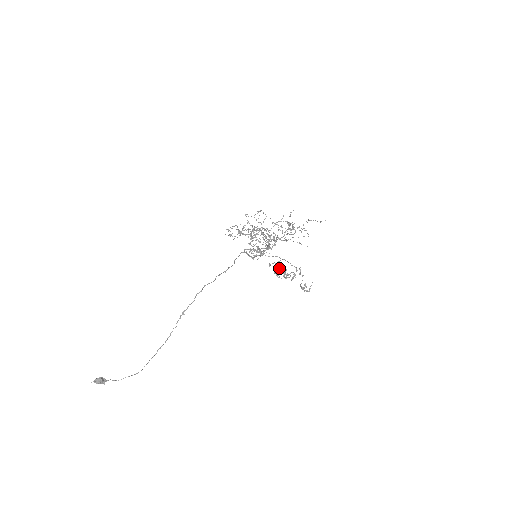
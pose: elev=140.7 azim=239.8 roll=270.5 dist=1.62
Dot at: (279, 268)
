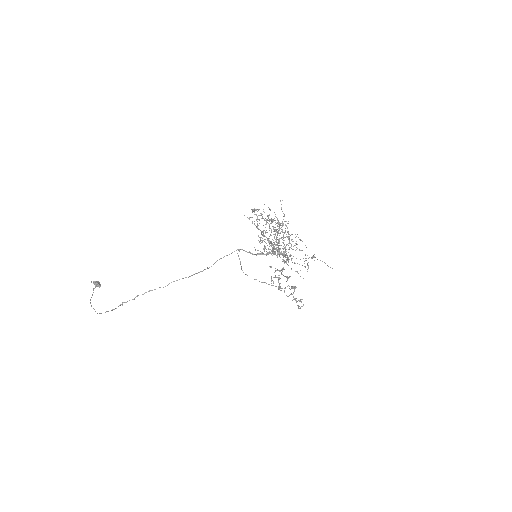
Dot at: (281, 273)
